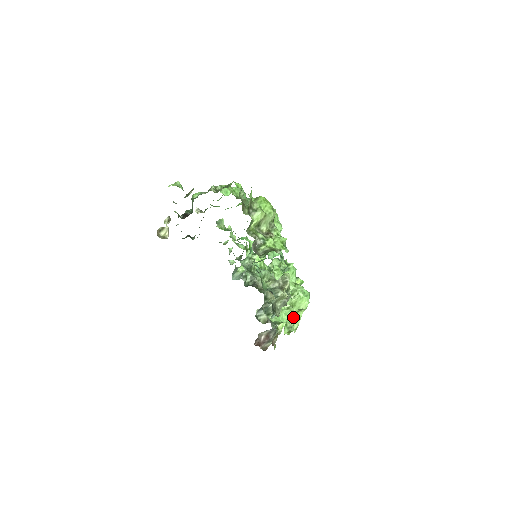
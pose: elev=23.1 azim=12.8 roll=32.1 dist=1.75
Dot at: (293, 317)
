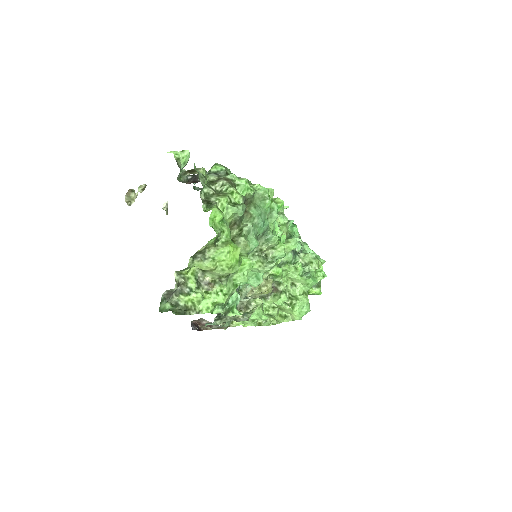
Dot at: (274, 317)
